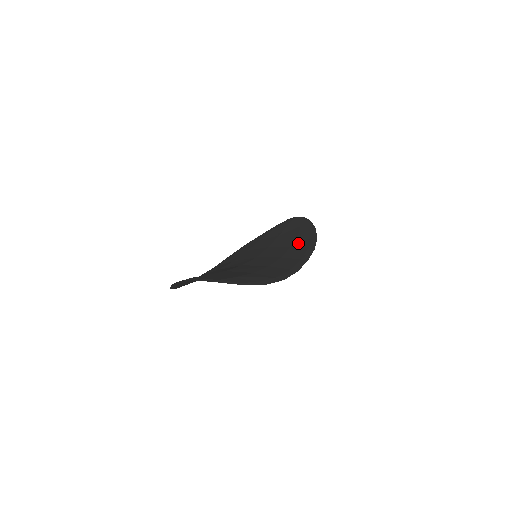
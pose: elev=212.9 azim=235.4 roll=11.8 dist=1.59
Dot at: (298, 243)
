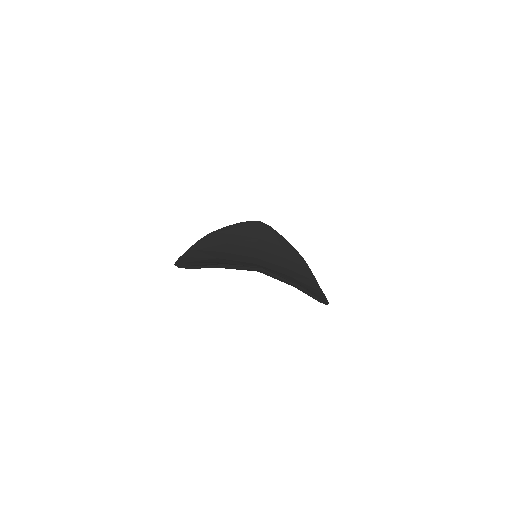
Dot at: (289, 256)
